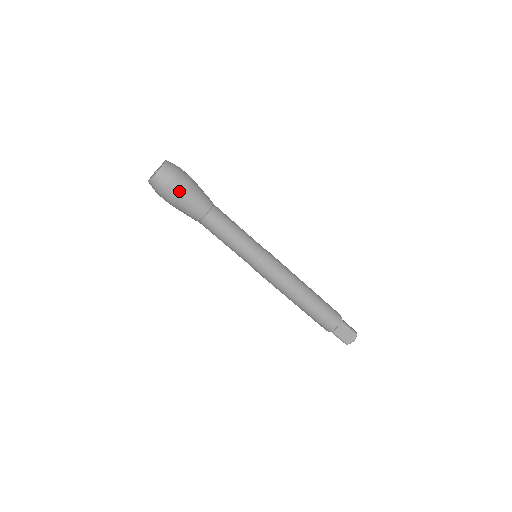
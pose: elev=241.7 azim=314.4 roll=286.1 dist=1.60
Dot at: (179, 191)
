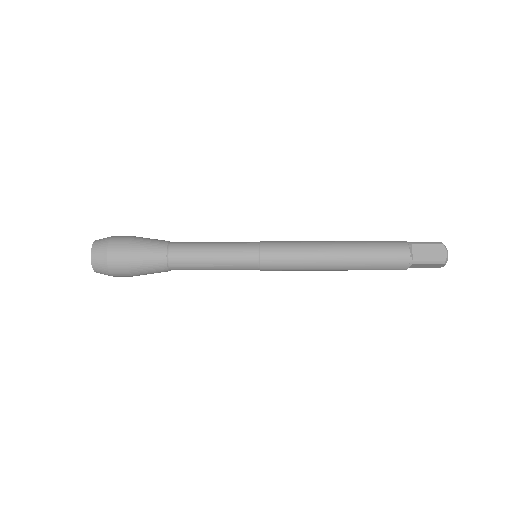
Dot at: (122, 250)
